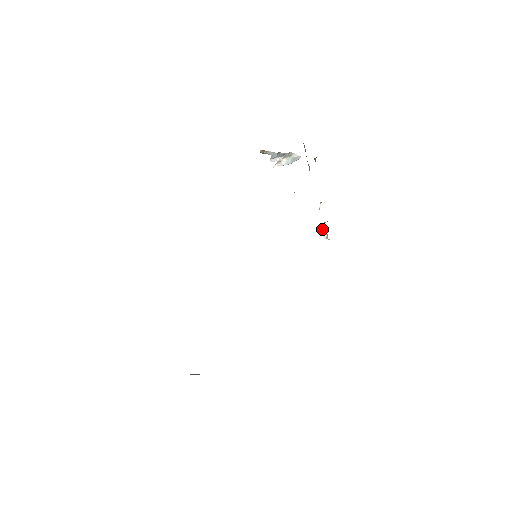
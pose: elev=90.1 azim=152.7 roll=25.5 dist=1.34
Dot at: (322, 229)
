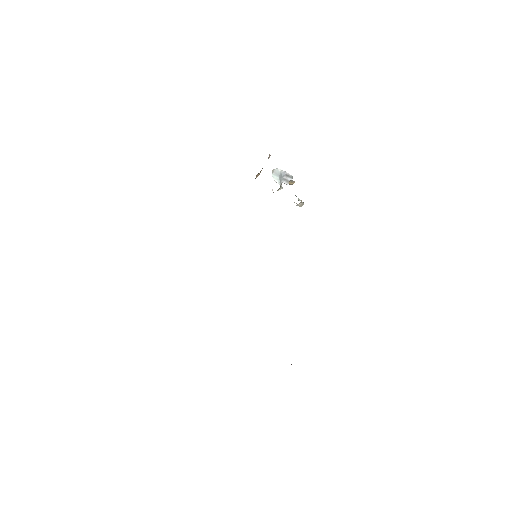
Dot at: (294, 202)
